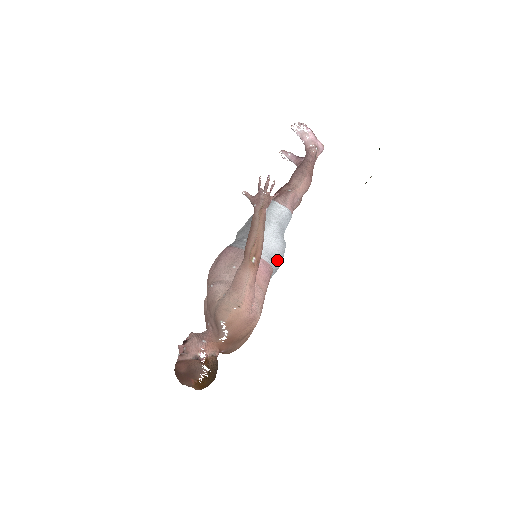
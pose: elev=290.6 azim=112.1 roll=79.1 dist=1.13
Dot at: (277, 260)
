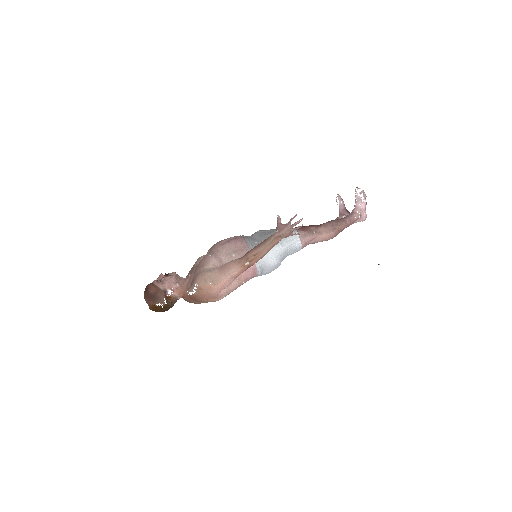
Dot at: (265, 271)
